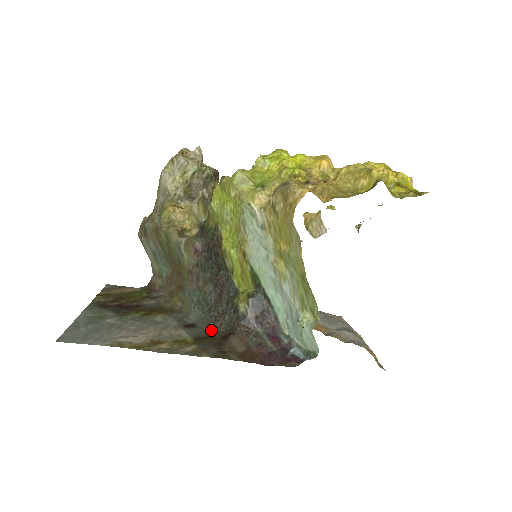
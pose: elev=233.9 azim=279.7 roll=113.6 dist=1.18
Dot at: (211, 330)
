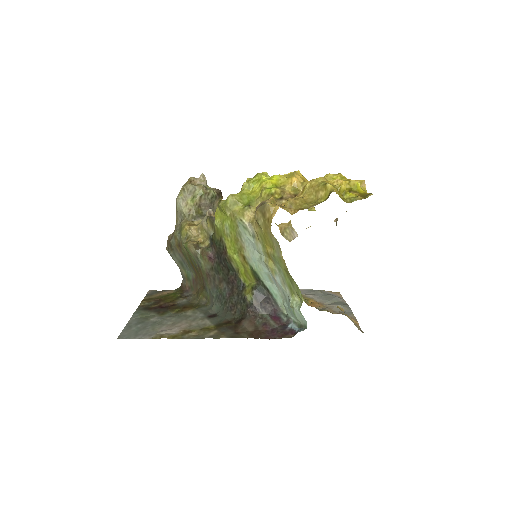
Dot at: (228, 317)
